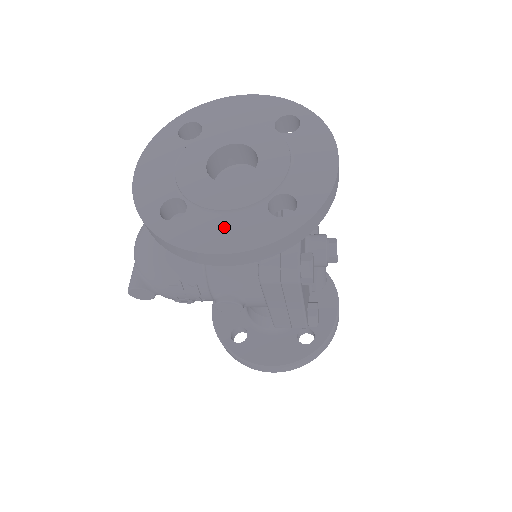
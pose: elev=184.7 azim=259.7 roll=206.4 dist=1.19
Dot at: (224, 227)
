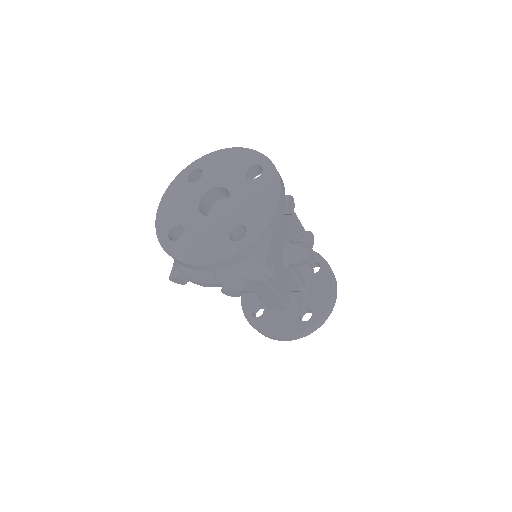
Dot at: (202, 247)
